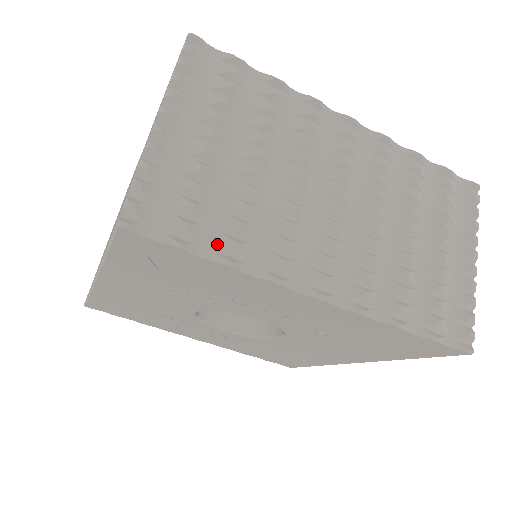
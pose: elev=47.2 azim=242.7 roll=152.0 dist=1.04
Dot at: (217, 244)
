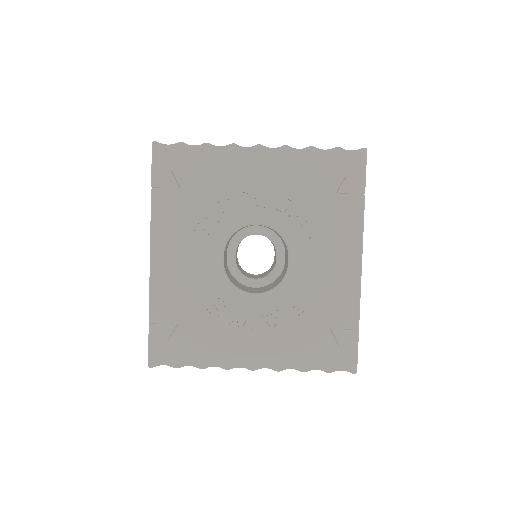
Dot at: occluded
